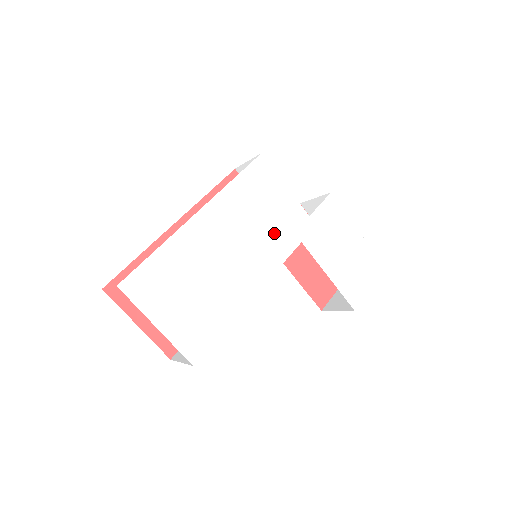
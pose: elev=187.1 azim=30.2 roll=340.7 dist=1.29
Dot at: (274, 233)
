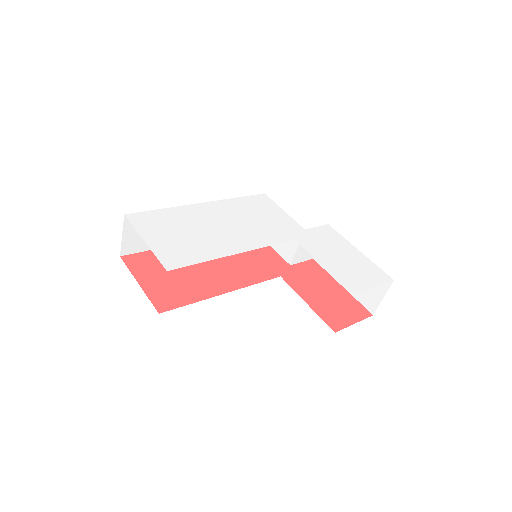
Dot at: (268, 228)
